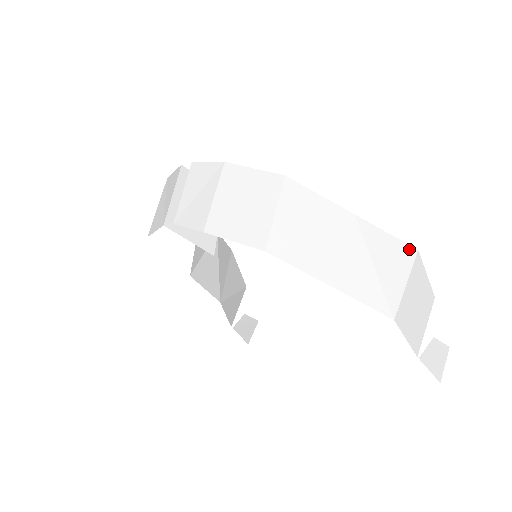
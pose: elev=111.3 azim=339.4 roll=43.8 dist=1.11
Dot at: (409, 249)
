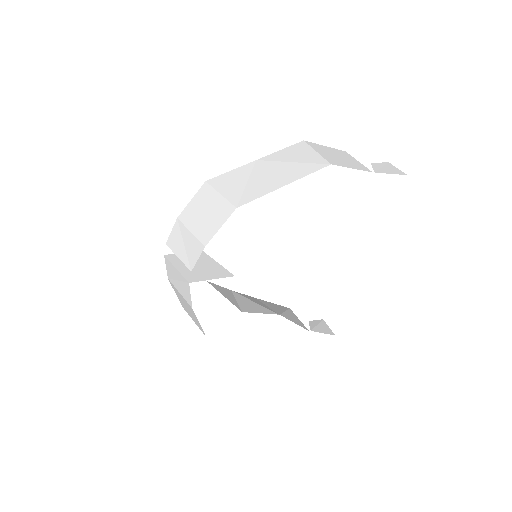
Dot at: (299, 144)
